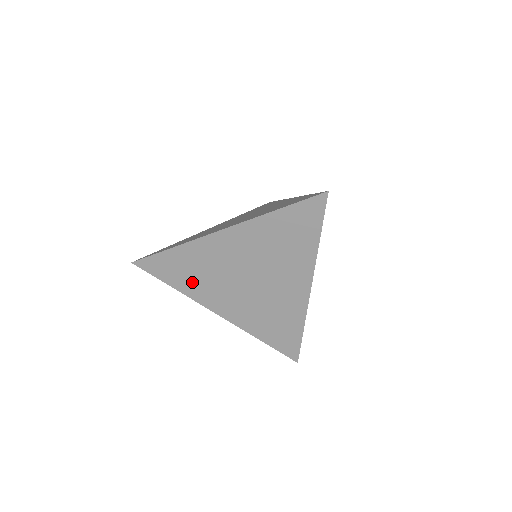
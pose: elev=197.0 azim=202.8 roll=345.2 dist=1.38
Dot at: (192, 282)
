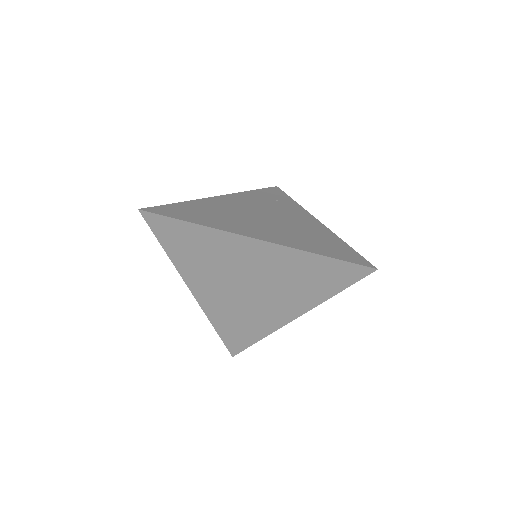
Dot at: (189, 258)
